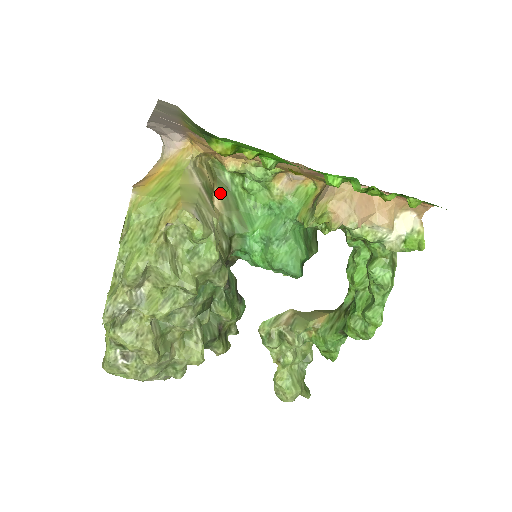
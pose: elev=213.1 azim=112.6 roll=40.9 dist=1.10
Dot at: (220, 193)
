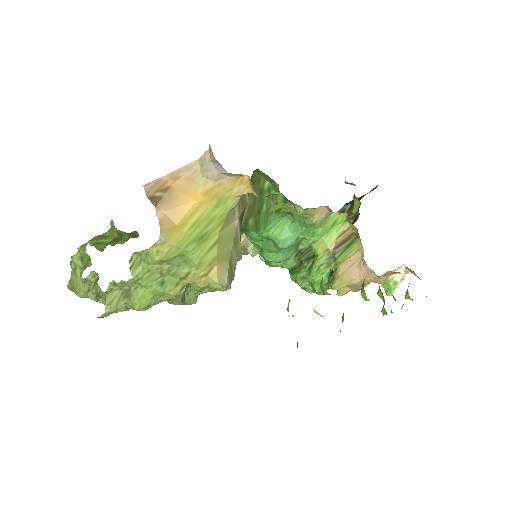
Dot at: (250, 199)
